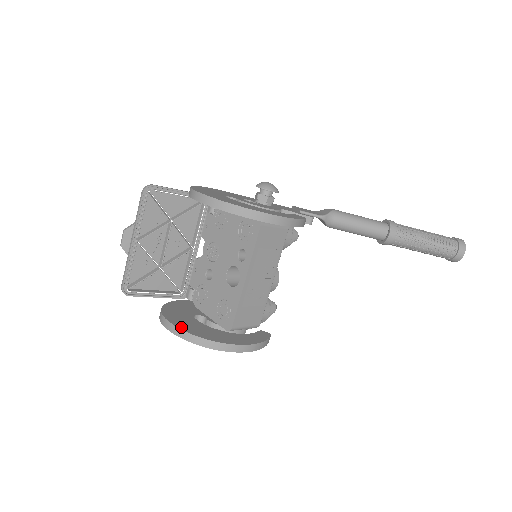
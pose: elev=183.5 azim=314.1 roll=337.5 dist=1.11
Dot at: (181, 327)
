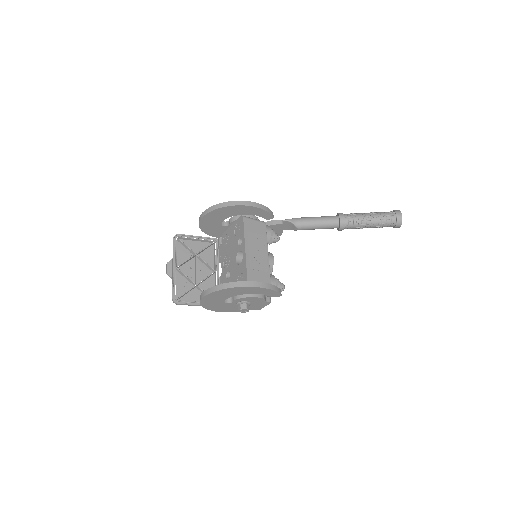
Dot at: (212, 288)
